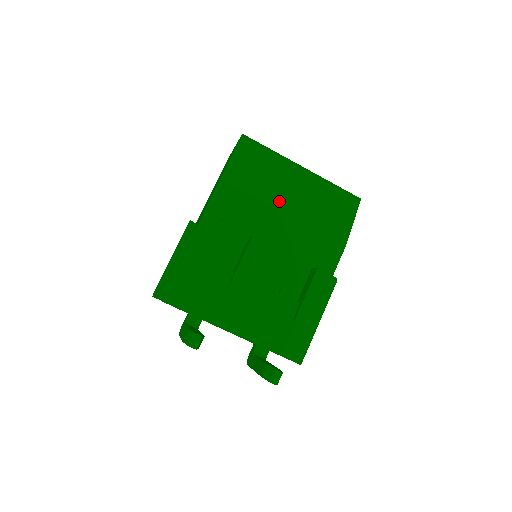
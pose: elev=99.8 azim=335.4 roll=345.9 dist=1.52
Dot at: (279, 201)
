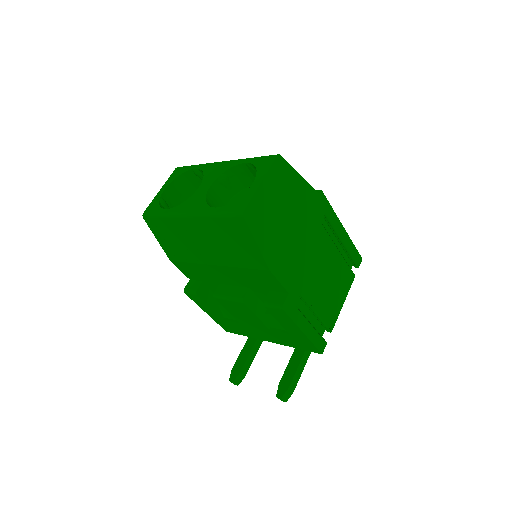
Dot at: (203, 257)
